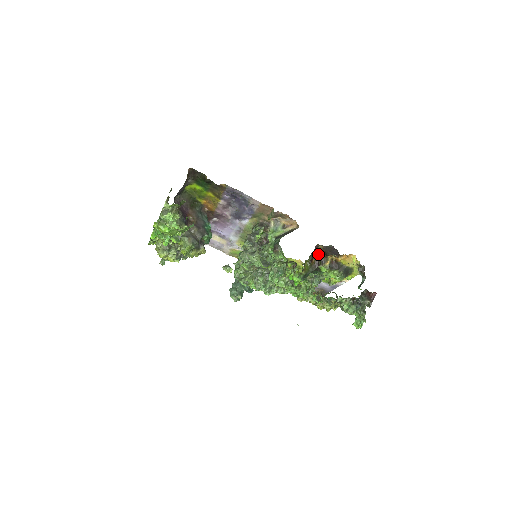
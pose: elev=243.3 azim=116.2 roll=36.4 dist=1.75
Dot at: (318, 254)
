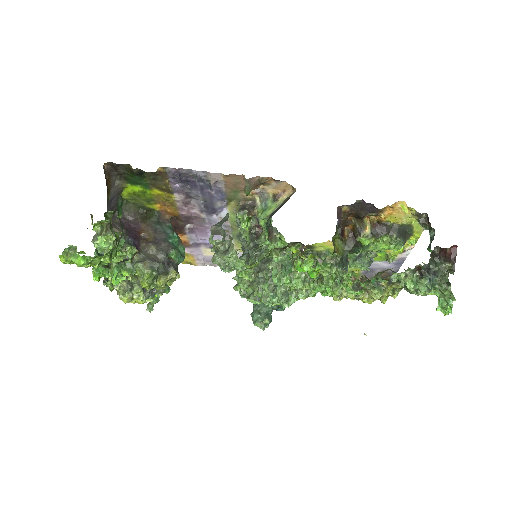
Dot at: (348, 222)
